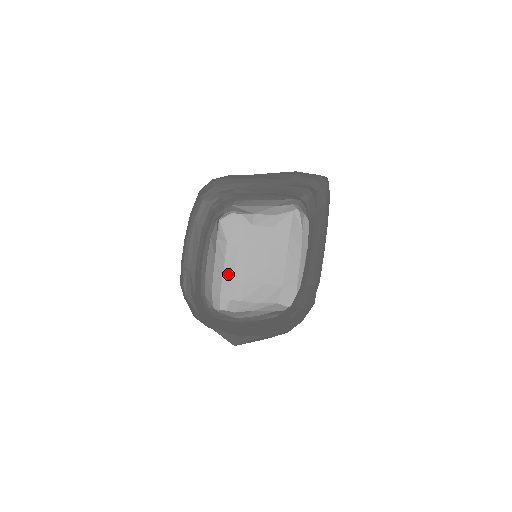
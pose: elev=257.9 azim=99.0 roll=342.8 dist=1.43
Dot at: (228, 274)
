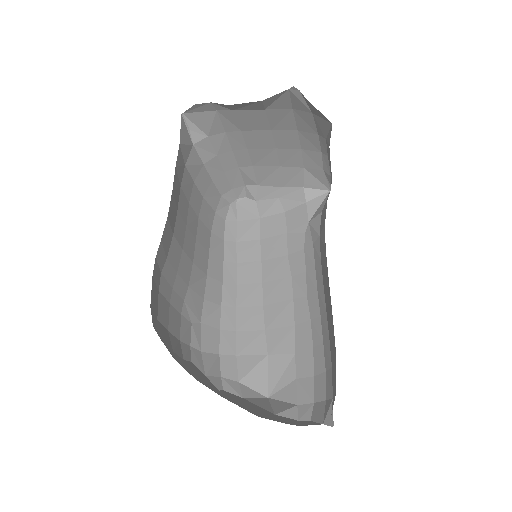
Dot at: (229, 166)
